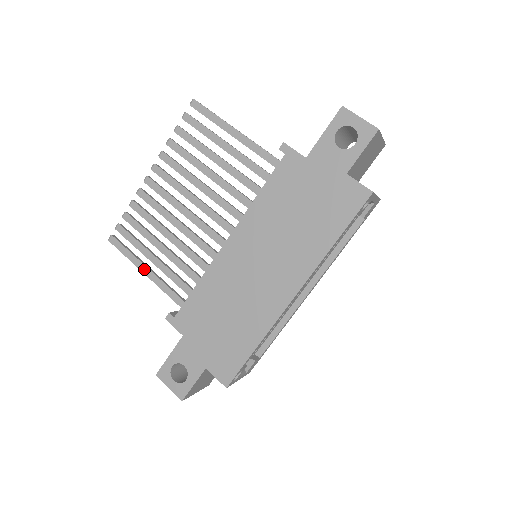
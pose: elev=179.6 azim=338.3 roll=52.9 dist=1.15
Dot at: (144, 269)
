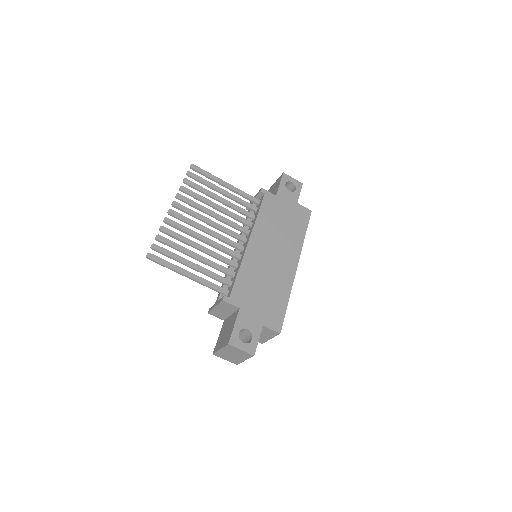
Dot at: (187, 273)
